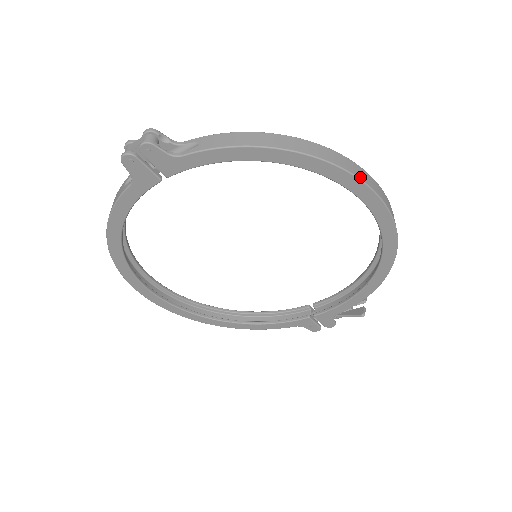
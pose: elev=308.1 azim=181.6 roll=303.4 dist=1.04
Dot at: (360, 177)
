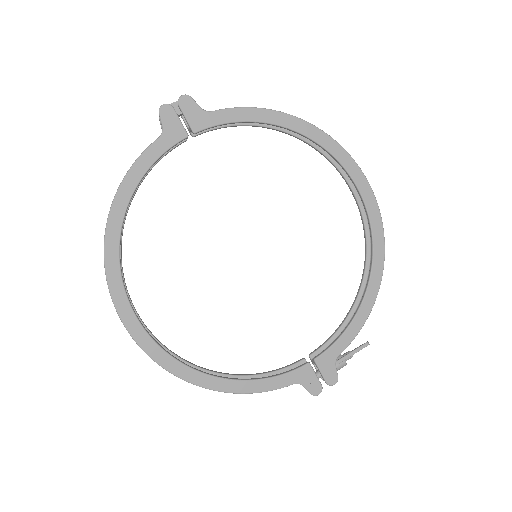
Dot at: (346, 152)
